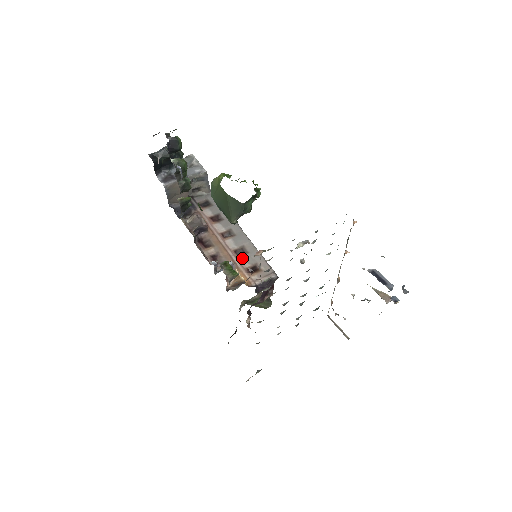
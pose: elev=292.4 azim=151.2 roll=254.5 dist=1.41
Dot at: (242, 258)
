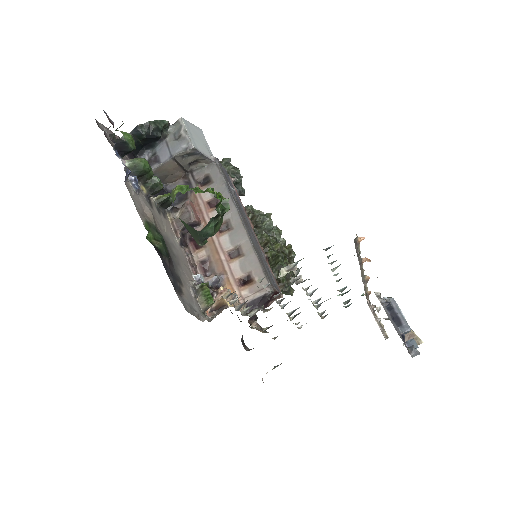
Dot at: (235, 263)
